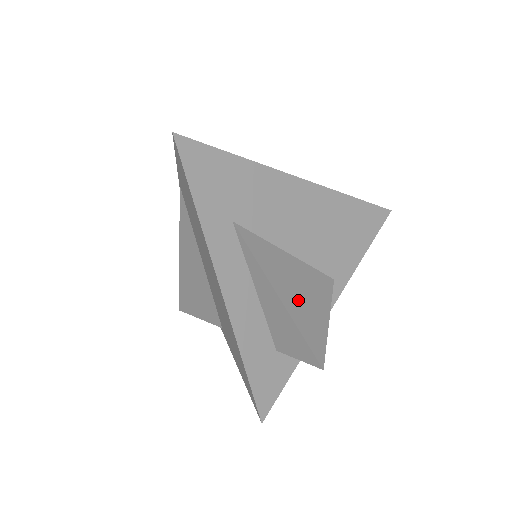
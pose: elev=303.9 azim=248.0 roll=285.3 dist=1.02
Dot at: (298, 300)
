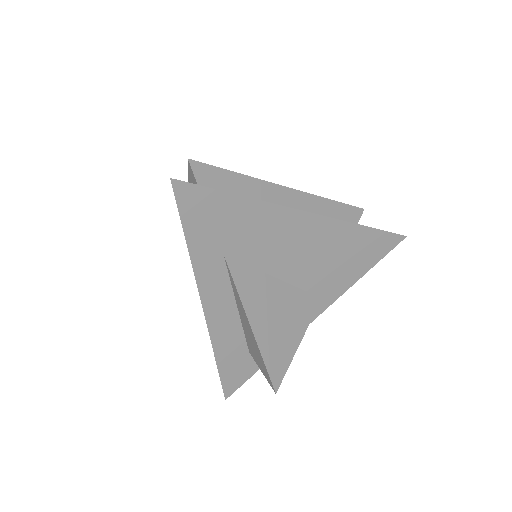
Dot at: (272, 329)
